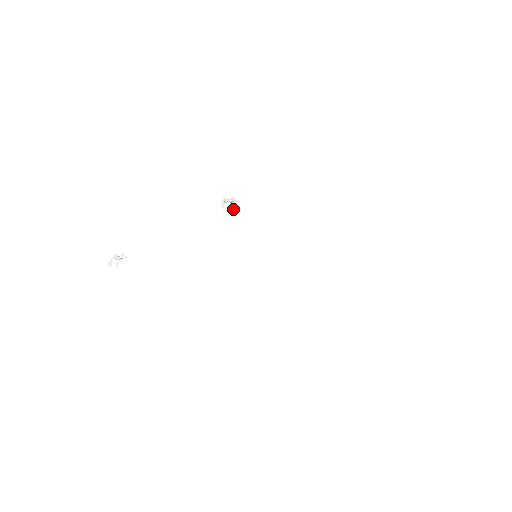
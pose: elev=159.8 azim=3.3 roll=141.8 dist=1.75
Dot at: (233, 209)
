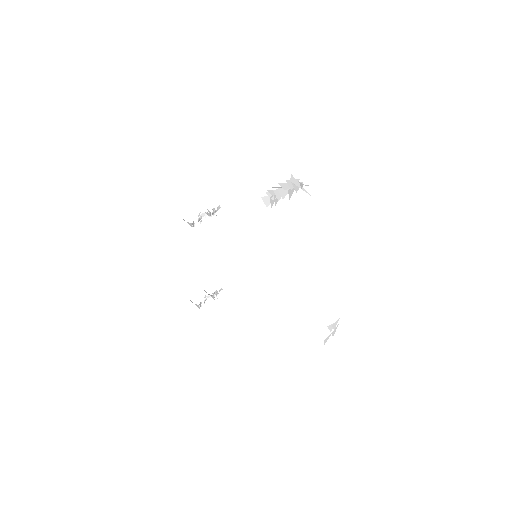
Dot at: (191, 225)
